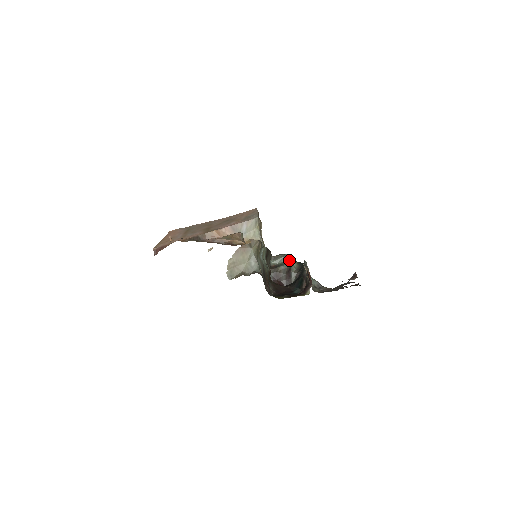
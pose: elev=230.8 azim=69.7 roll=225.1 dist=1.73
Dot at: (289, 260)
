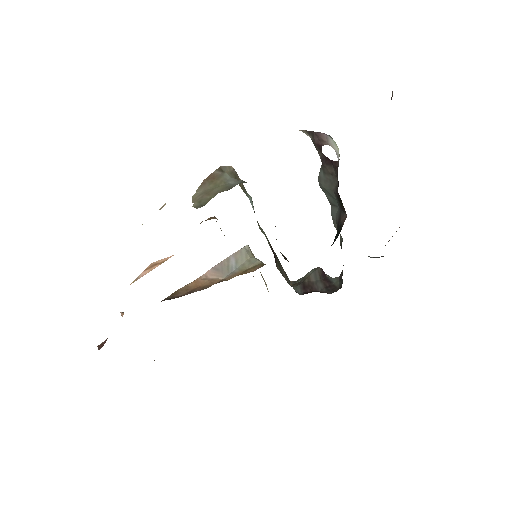
Dot at: occluded
